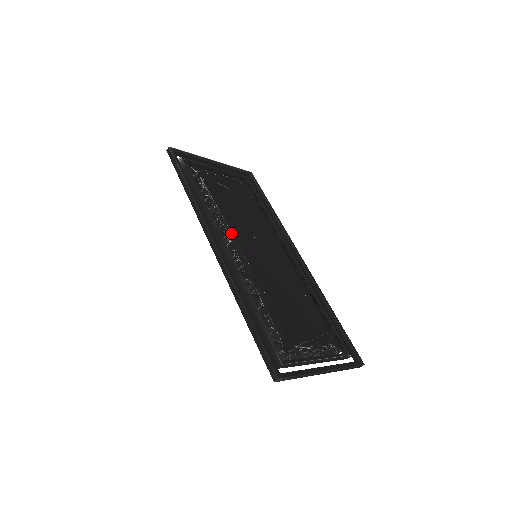
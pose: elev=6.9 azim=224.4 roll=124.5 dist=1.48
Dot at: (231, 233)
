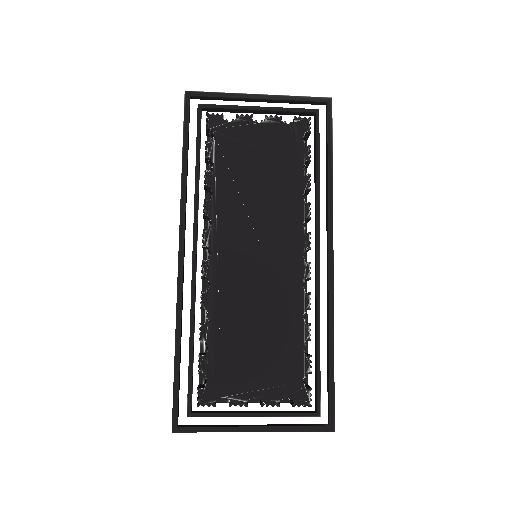
Dot at: (216, 232)
